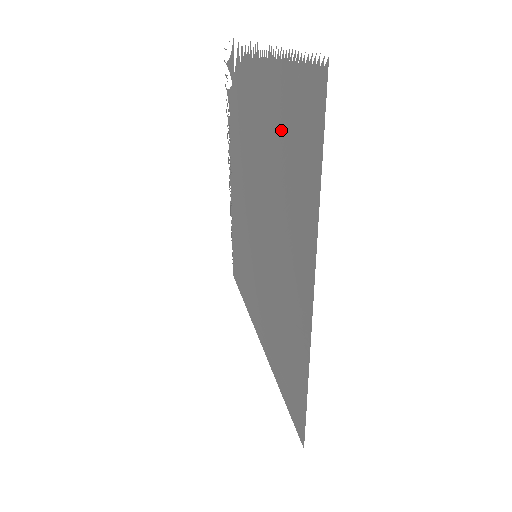
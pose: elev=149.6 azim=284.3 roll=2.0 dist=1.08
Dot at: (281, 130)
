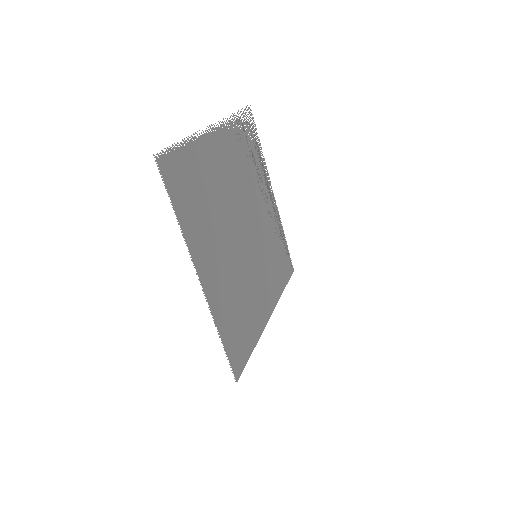
Dot at: (203, 180)
